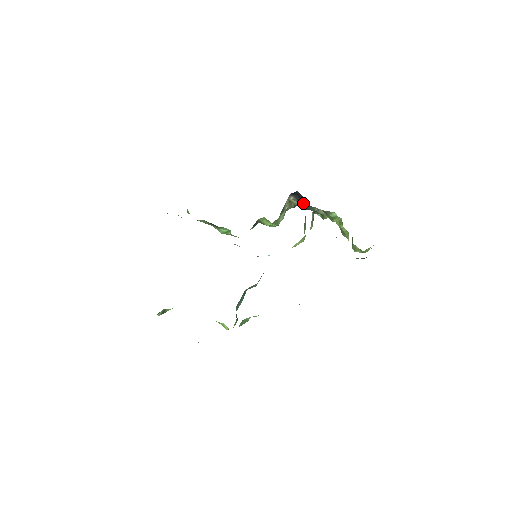
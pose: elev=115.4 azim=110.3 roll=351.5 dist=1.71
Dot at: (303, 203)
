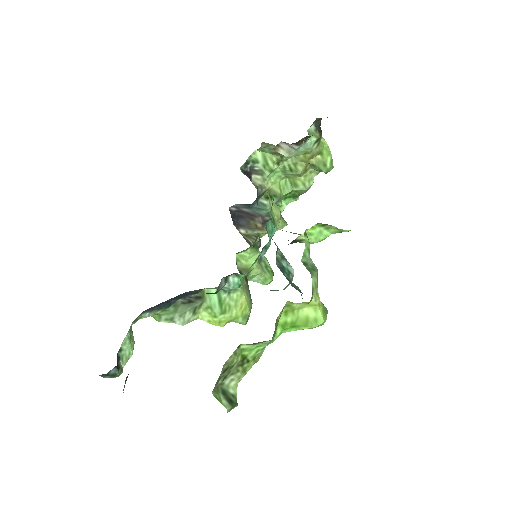
Dot at: (253, 219)
